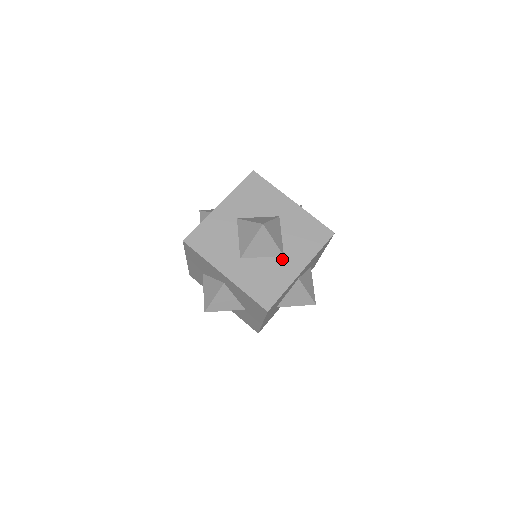
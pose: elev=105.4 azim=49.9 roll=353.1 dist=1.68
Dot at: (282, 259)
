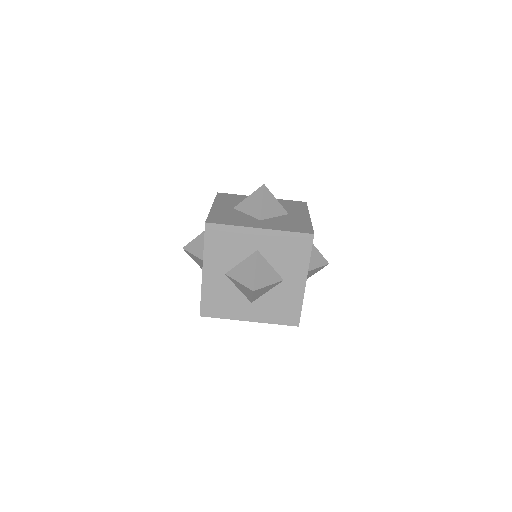
Dot at: (284, 284)
